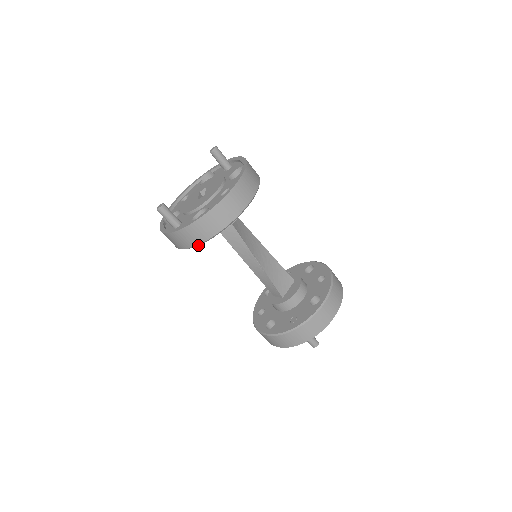
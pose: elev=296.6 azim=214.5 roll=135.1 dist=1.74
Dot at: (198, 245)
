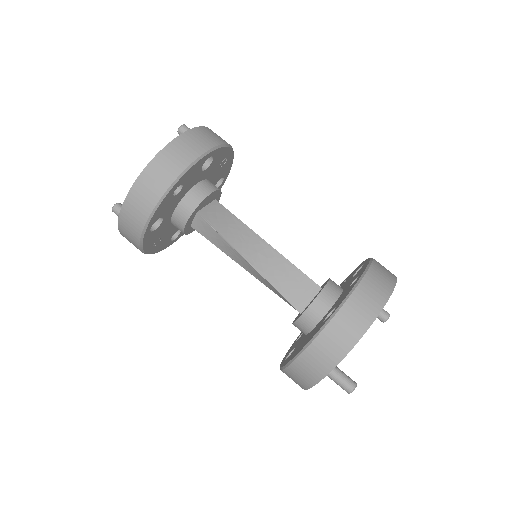
Dot at: (141, 245)
